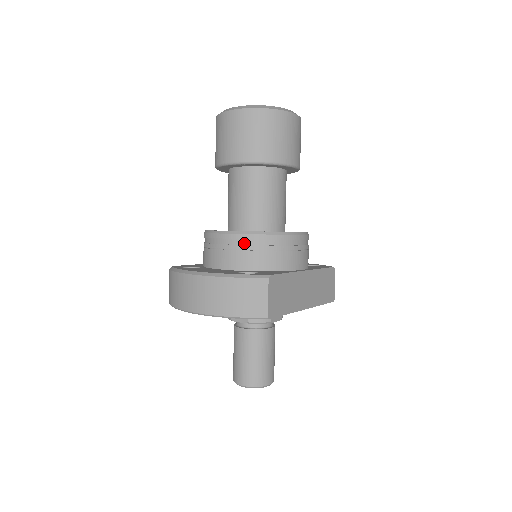
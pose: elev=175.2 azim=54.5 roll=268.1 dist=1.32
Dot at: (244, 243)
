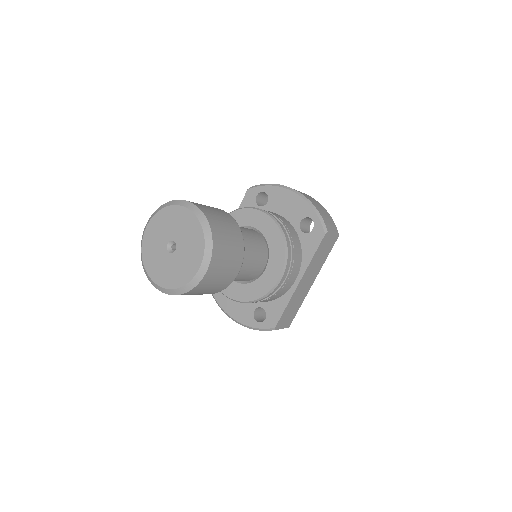
Dot at: occluded
